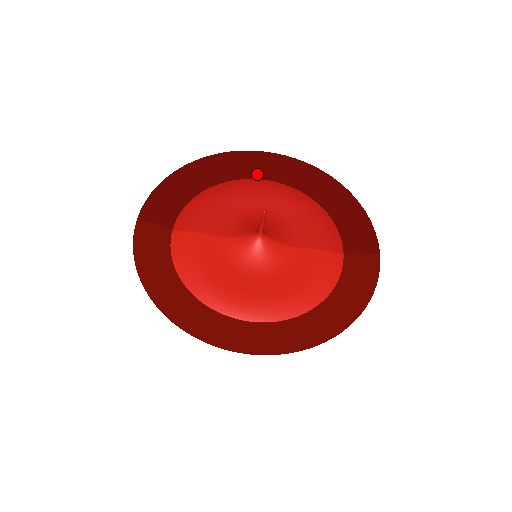
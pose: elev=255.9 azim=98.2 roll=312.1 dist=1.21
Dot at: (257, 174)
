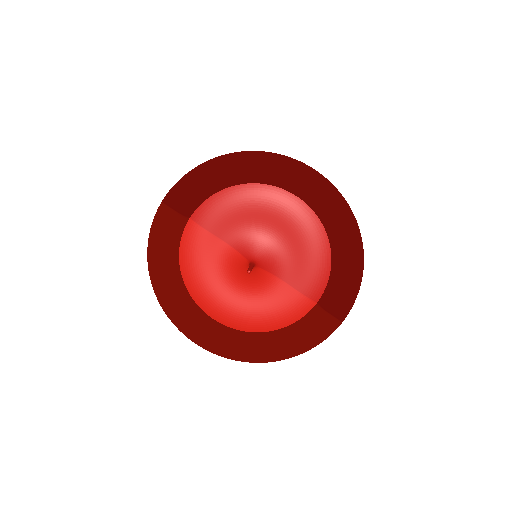
Dot at: (291, 190)
